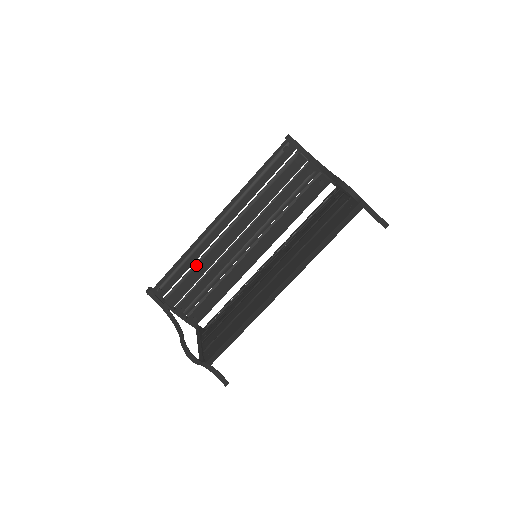
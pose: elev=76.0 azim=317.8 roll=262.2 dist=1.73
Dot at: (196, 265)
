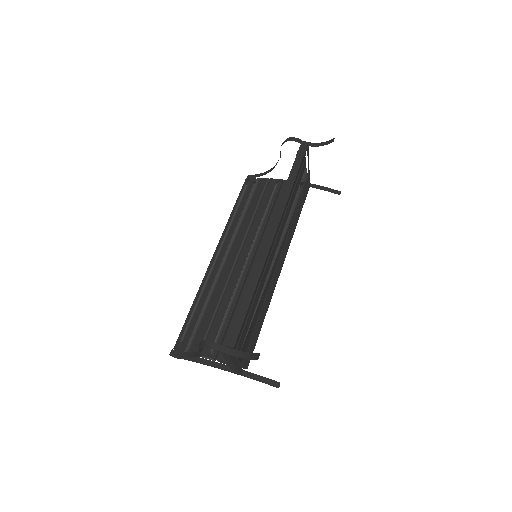
Dot at: (208, 301)
